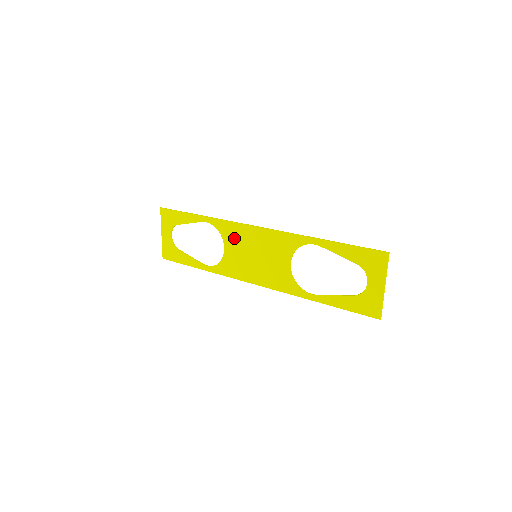
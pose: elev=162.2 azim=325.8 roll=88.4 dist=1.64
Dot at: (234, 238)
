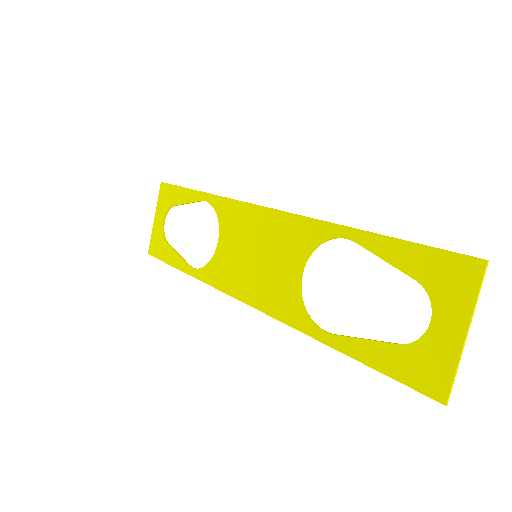
Dot at: (233, 225)
